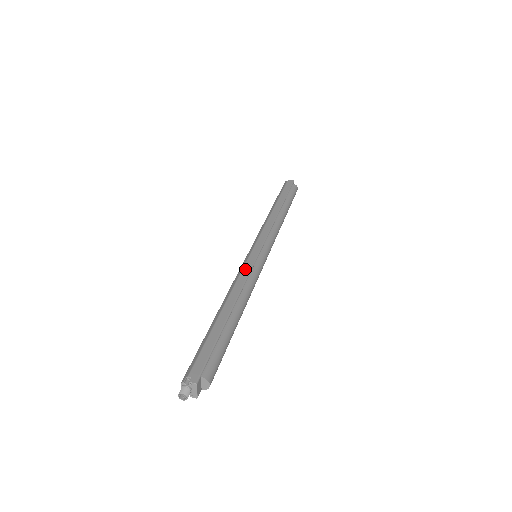
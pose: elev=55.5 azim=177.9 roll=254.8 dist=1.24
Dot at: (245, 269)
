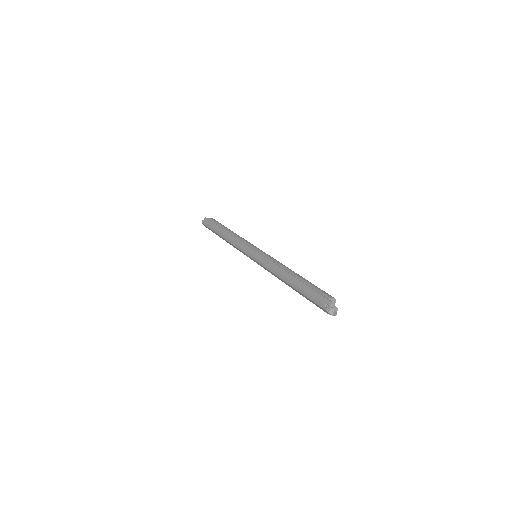
Dot at: (265, 262)
